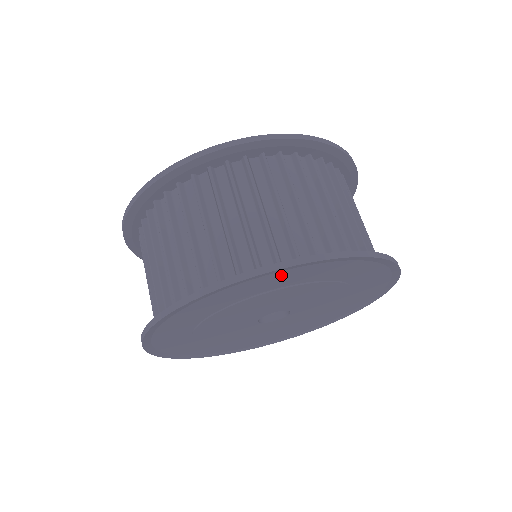
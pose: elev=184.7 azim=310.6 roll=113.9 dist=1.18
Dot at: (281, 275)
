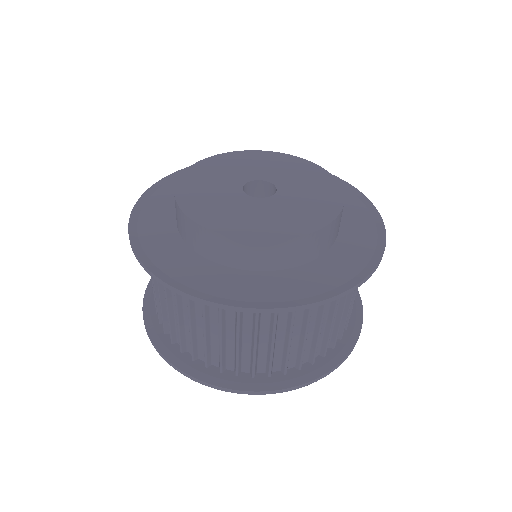
Dot at: (298, 371)
